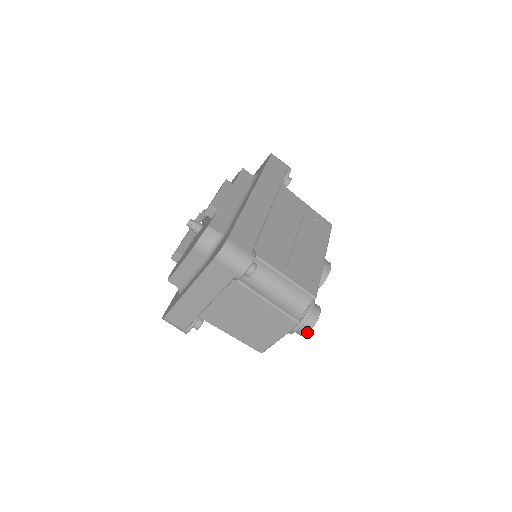
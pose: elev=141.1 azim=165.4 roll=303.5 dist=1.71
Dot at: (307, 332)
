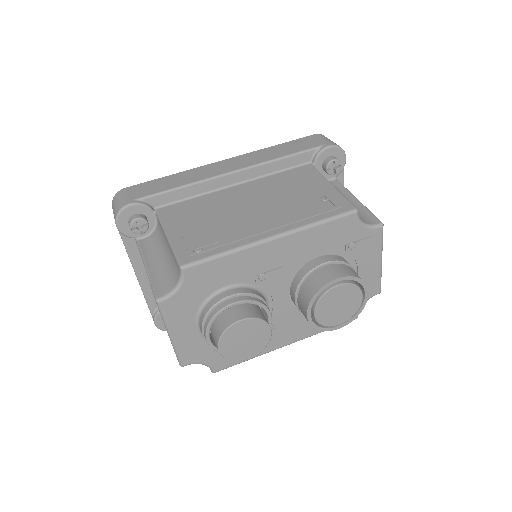
Dot at: (217, 347)
